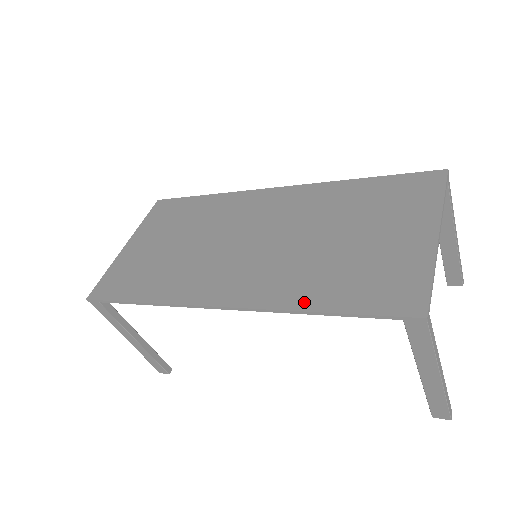
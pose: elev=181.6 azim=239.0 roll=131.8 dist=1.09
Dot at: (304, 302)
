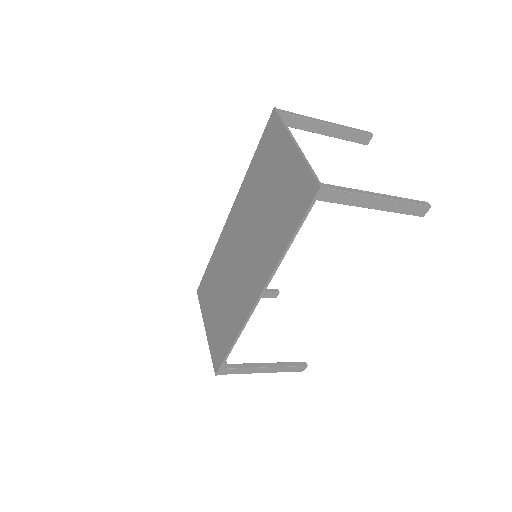
Dot at: (281, 248)
